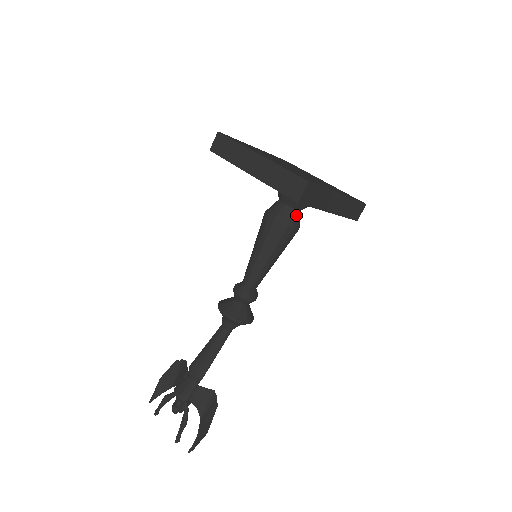
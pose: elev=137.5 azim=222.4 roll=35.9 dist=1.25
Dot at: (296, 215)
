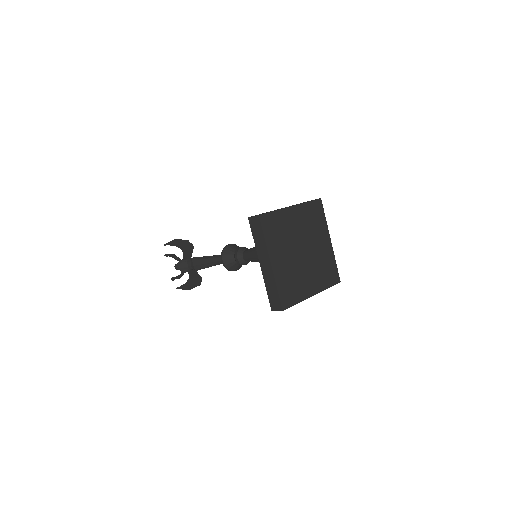
Dot at: occluded
